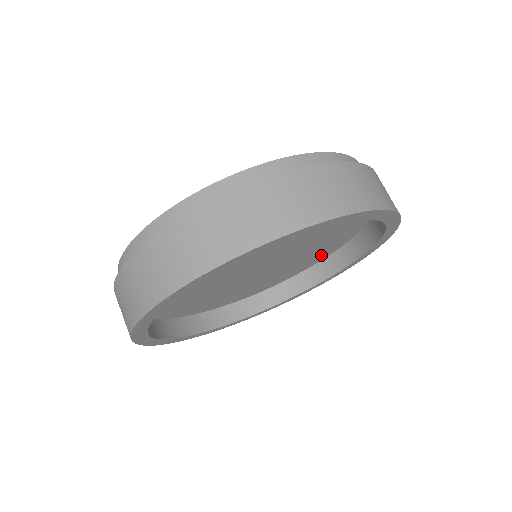
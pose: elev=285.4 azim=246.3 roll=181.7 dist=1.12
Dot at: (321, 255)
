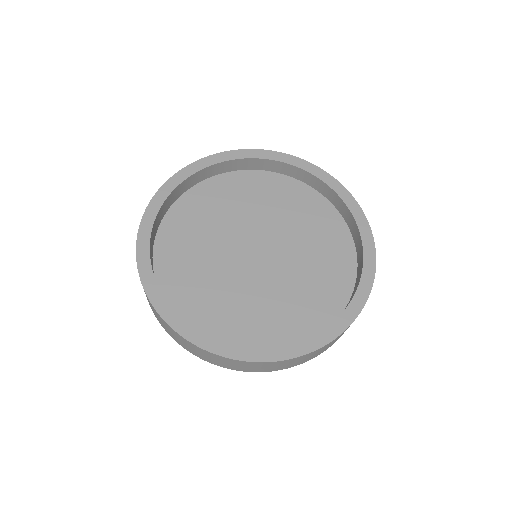
Dot at: (328, 303)
